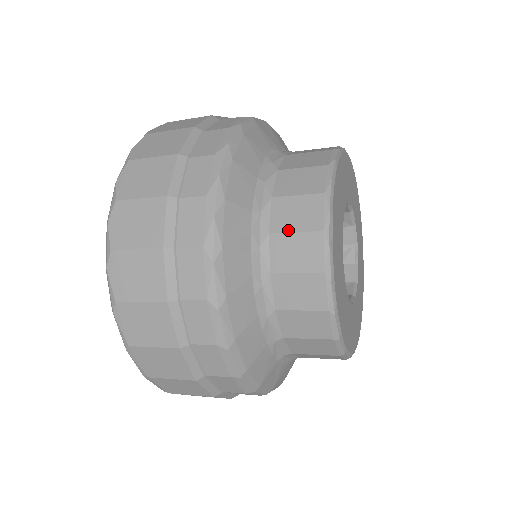
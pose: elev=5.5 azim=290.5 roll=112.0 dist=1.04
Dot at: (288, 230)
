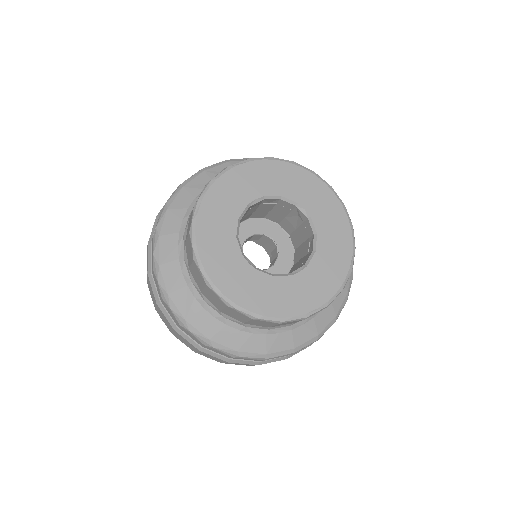
Dot at: (202, 288)
